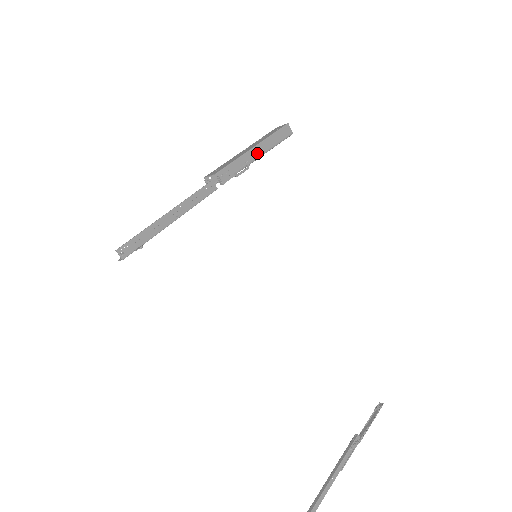
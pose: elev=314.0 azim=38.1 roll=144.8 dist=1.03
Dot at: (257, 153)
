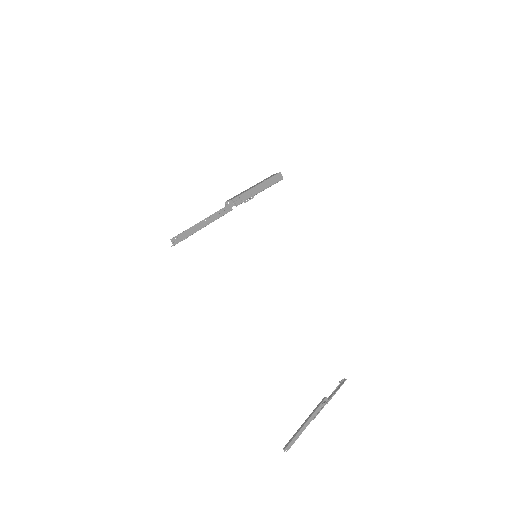
Dot at: (259, 189)
